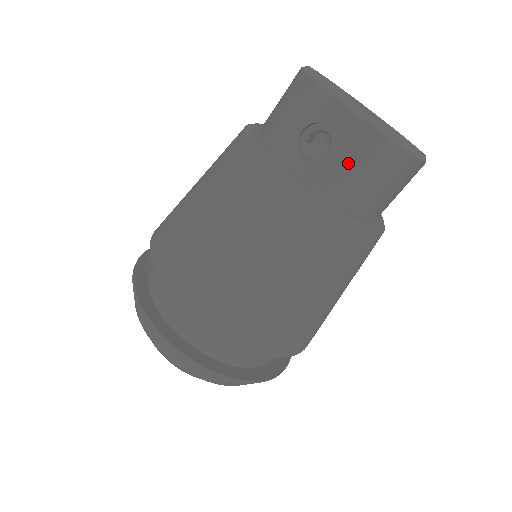
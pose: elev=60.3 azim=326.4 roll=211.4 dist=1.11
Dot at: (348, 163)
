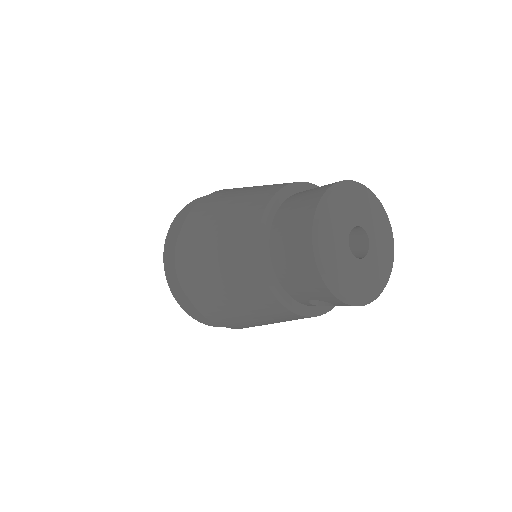
Dot at: occluded
